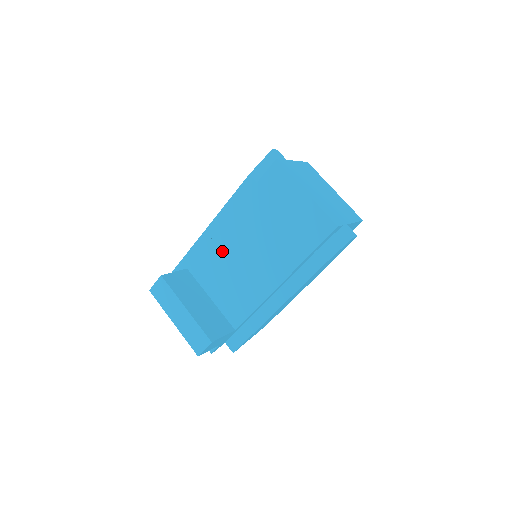
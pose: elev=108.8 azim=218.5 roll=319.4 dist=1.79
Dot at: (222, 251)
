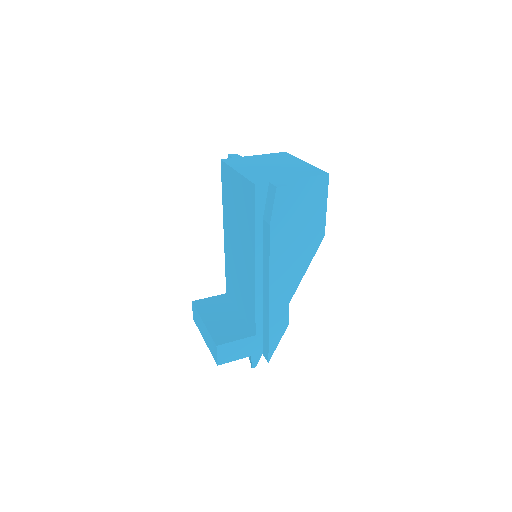
Dot at: (230, 263)
